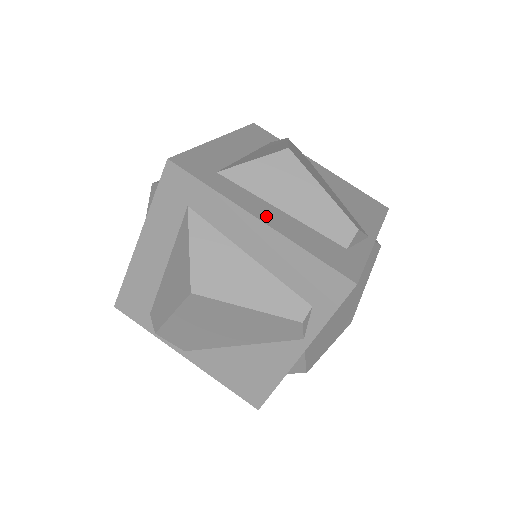
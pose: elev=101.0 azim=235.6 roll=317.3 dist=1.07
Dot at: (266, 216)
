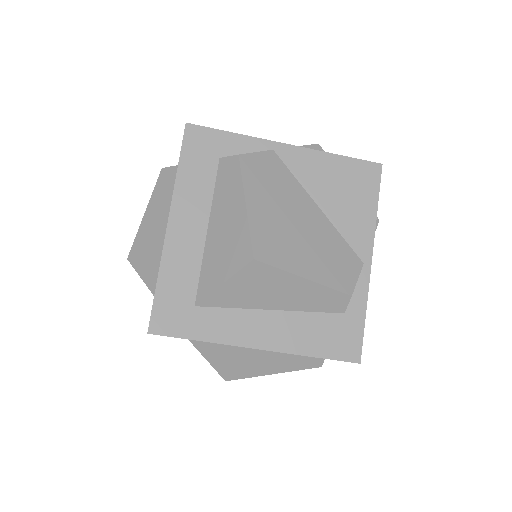
Dot at: (261, 337)
